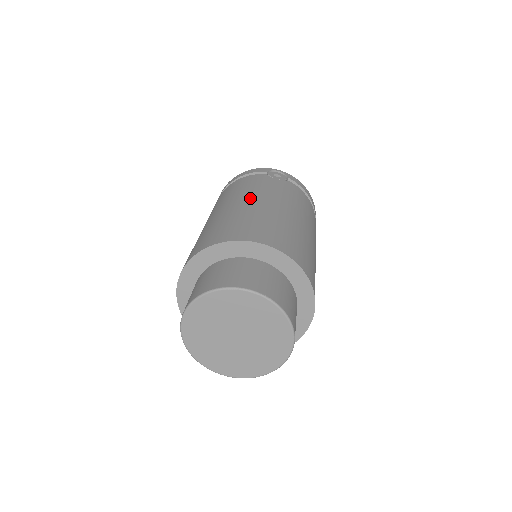
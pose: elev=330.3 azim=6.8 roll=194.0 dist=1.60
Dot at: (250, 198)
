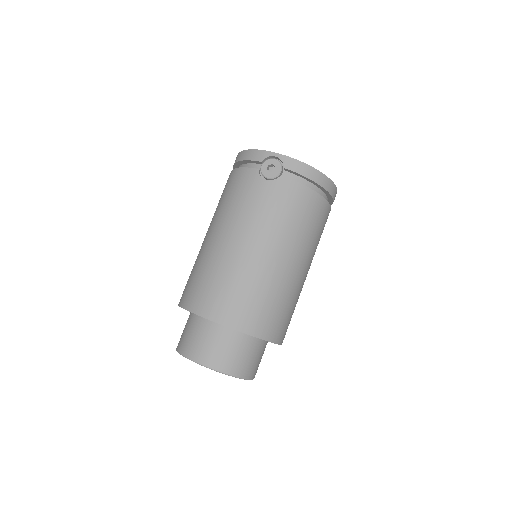
Dot at: (227, 231)
